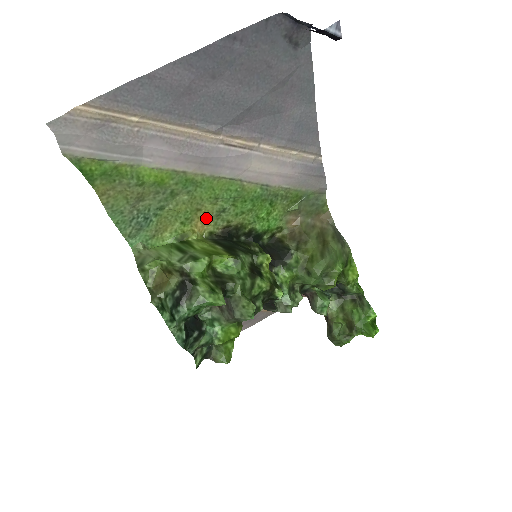
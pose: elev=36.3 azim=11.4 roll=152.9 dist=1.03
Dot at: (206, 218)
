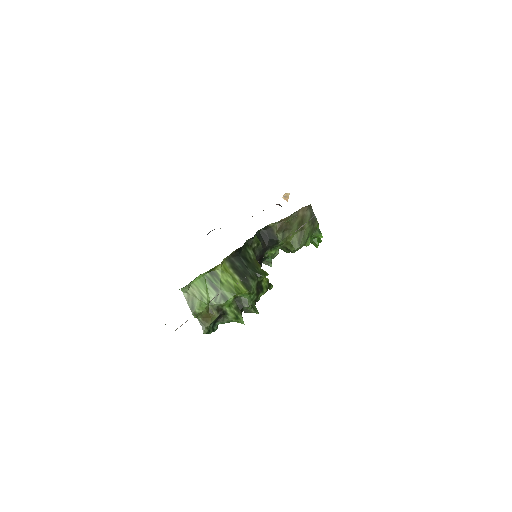
Dot at: occluded
